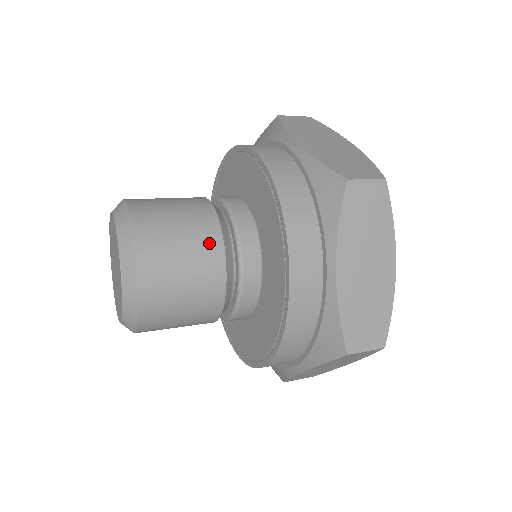
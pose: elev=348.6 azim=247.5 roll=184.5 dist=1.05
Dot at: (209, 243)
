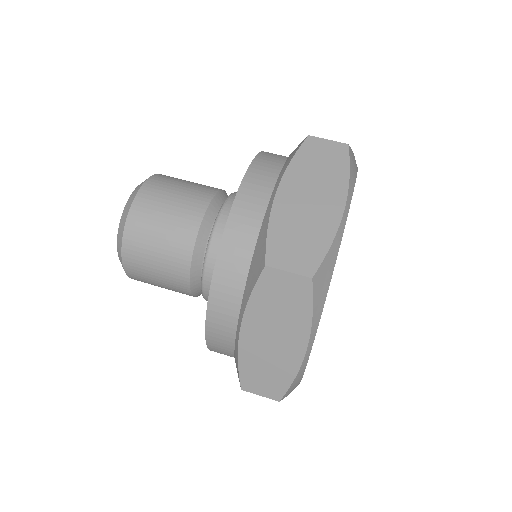
Dot at: (181, 292)
